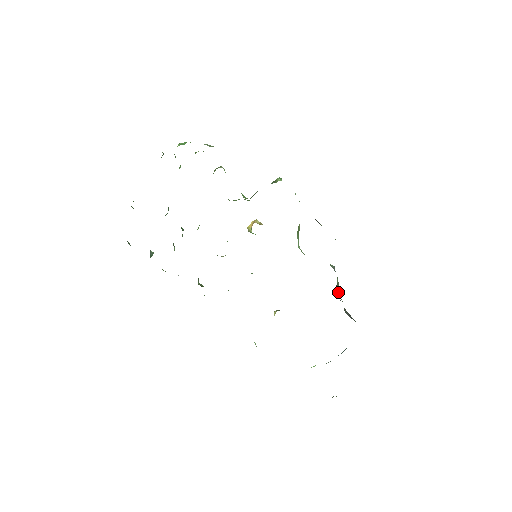
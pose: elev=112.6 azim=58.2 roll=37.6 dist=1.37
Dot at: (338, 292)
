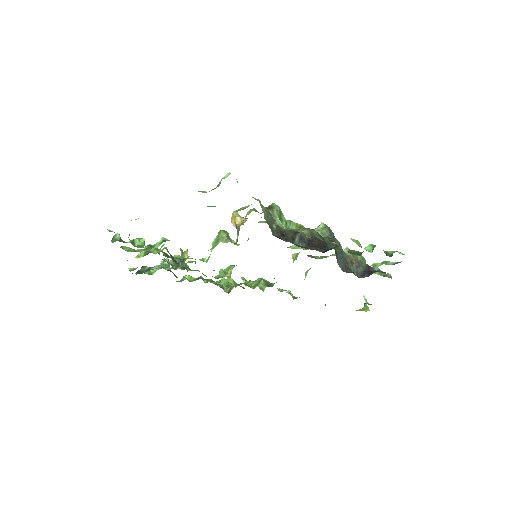
Dot at: (340, 257)
